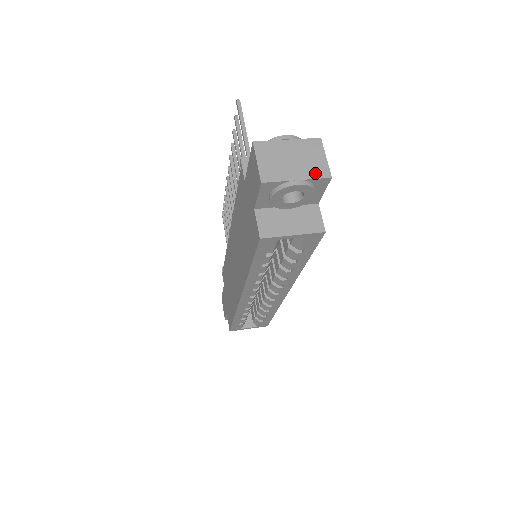
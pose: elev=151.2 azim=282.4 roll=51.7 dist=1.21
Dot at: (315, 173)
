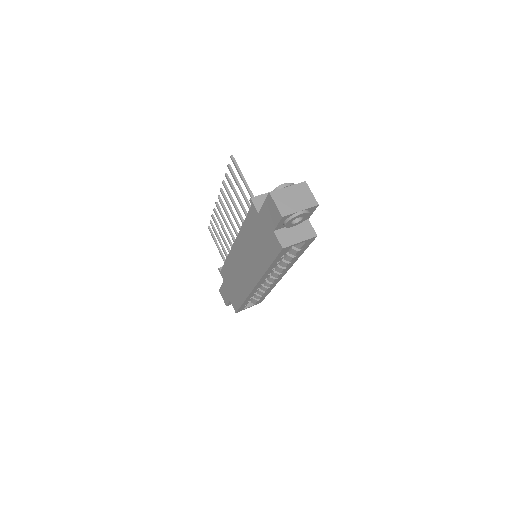
Dot at: (309, 204)
